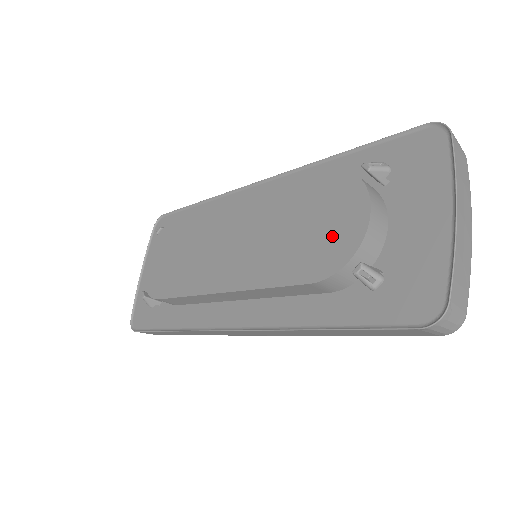
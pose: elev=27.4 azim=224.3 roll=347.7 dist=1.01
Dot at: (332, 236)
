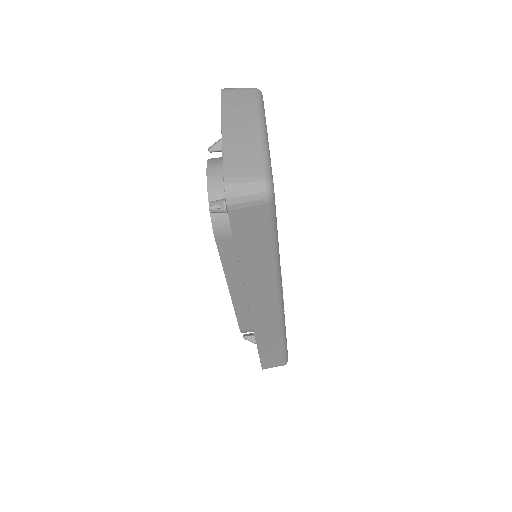
Dot at: occluded
